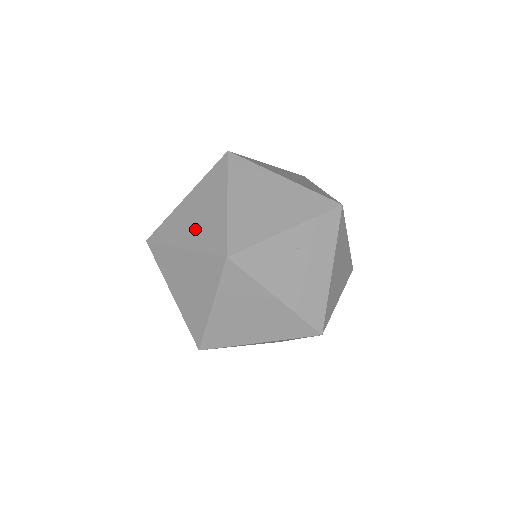
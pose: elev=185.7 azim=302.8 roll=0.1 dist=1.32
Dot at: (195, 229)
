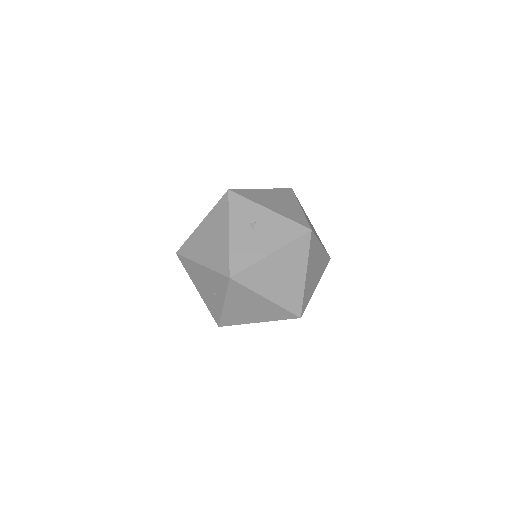
Dot at: occluded
